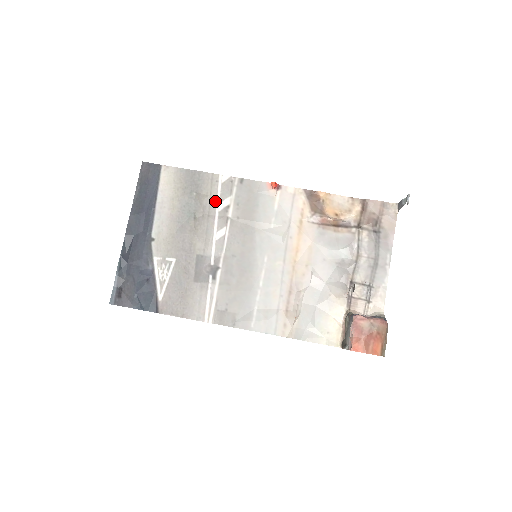
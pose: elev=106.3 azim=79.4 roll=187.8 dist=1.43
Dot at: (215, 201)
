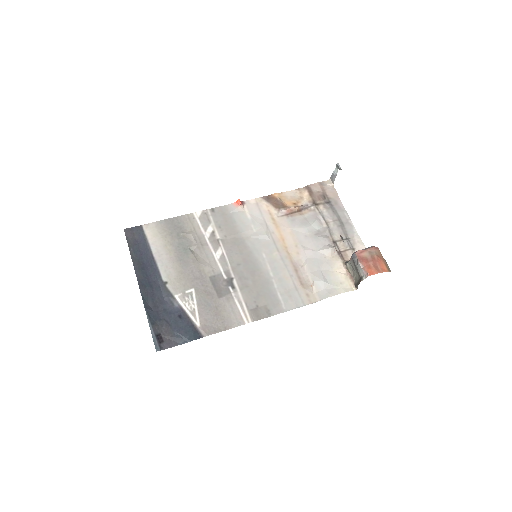
Dot at: (201, 232)
